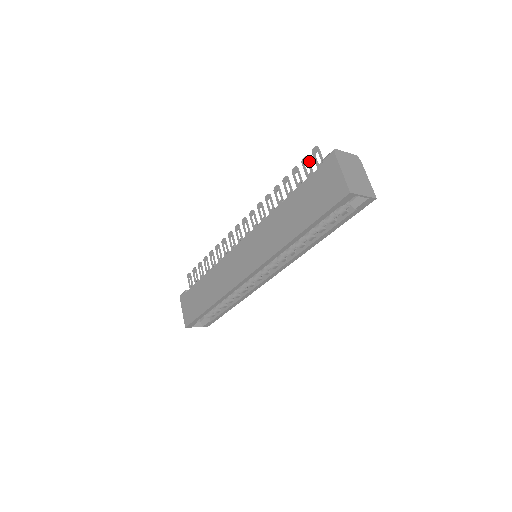
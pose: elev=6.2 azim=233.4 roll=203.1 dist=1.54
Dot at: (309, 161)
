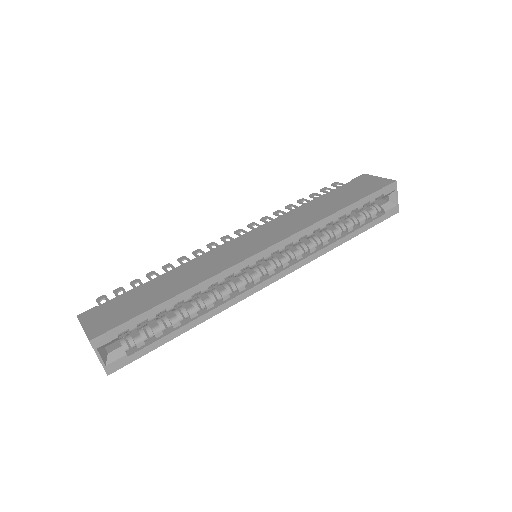
Dot at: (329, 189)
